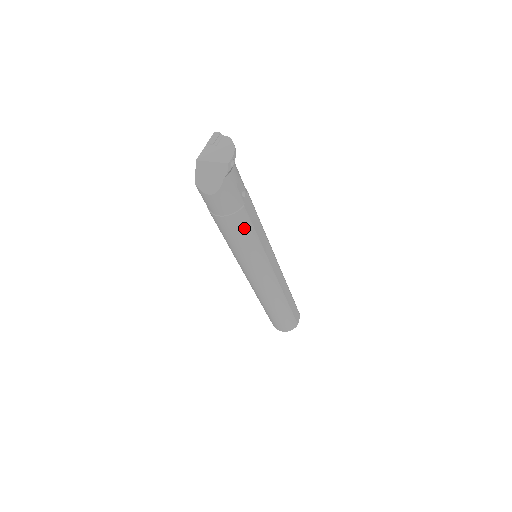
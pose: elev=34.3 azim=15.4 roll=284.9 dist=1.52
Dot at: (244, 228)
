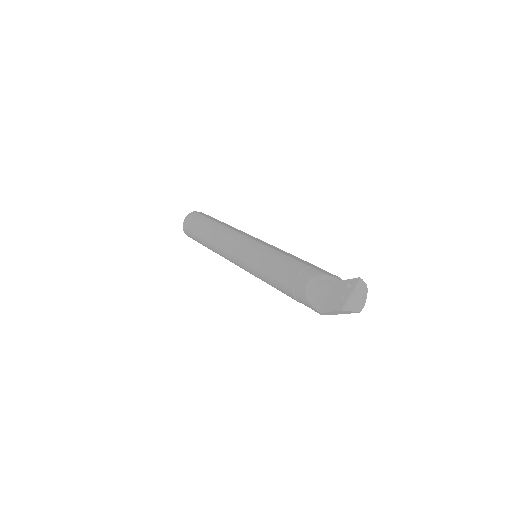
Dot at: occluded
